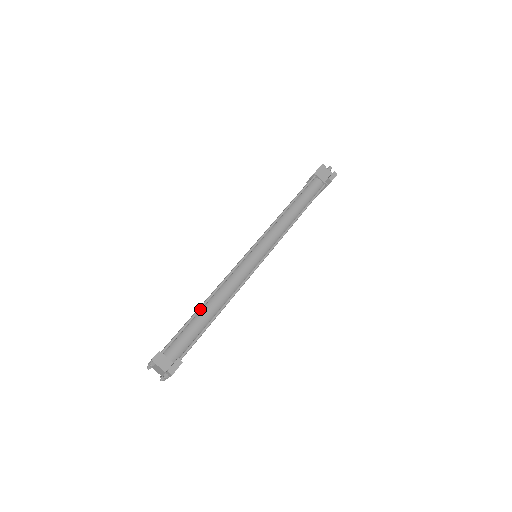
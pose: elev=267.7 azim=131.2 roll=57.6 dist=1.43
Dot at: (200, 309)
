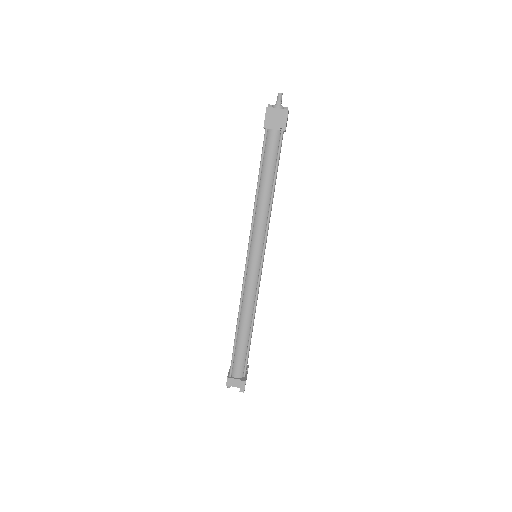
Dot at: (236, 334)
